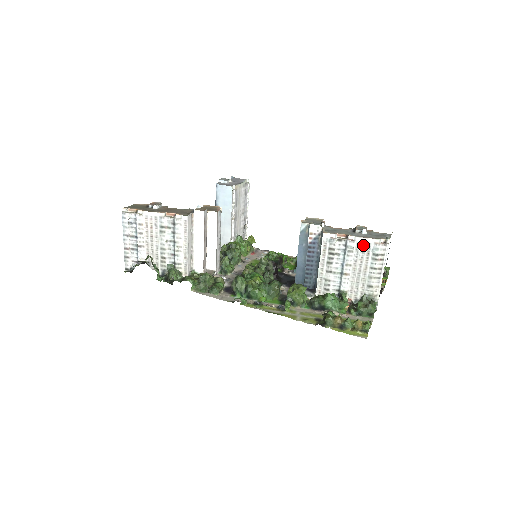
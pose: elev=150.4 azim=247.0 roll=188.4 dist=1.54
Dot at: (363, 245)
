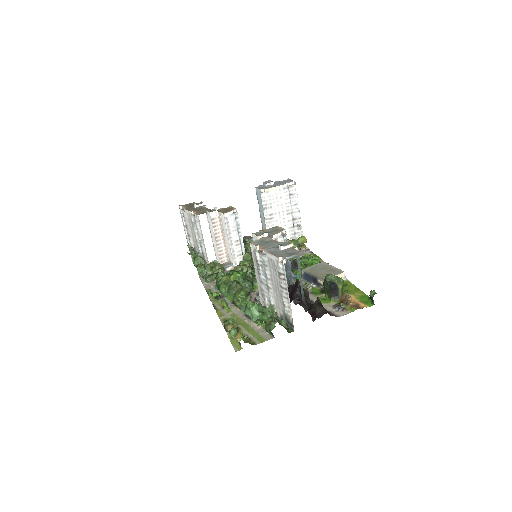
Dot at: (271, 261)
